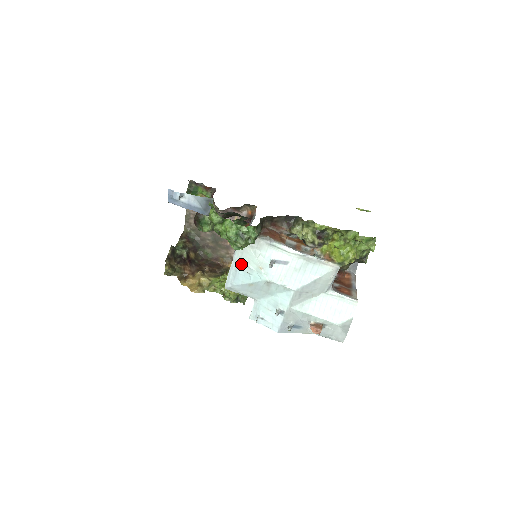
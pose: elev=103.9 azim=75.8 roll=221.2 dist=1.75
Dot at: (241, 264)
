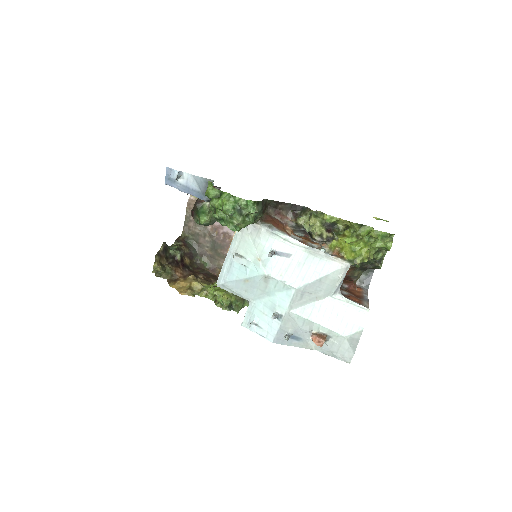
Dot at: (237, 254)
